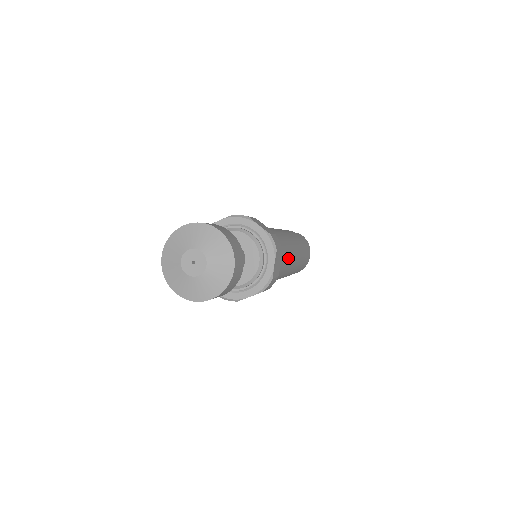
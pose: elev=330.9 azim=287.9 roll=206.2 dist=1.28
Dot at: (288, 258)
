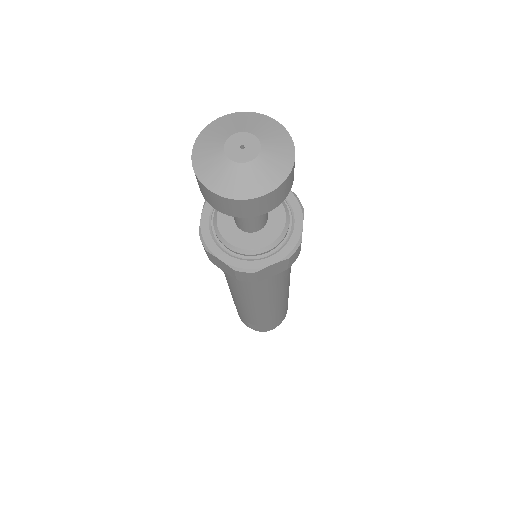
Dot at: occluded
